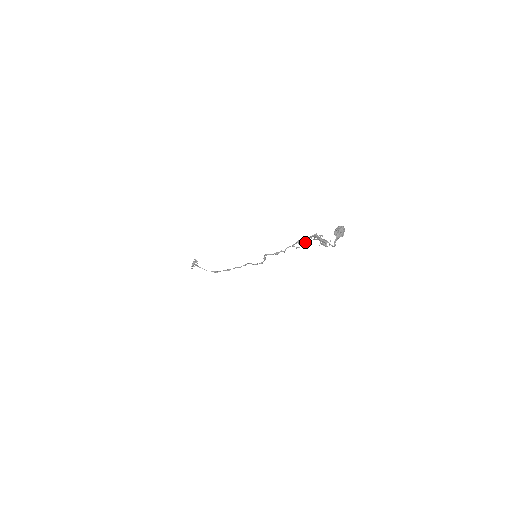
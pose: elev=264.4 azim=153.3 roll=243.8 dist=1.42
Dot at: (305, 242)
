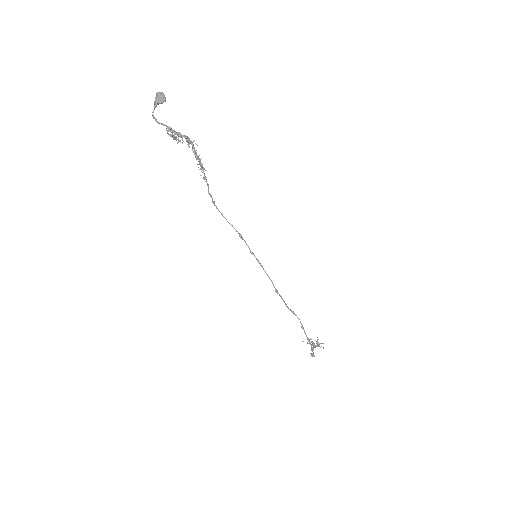
Dot at: (204, 168)
